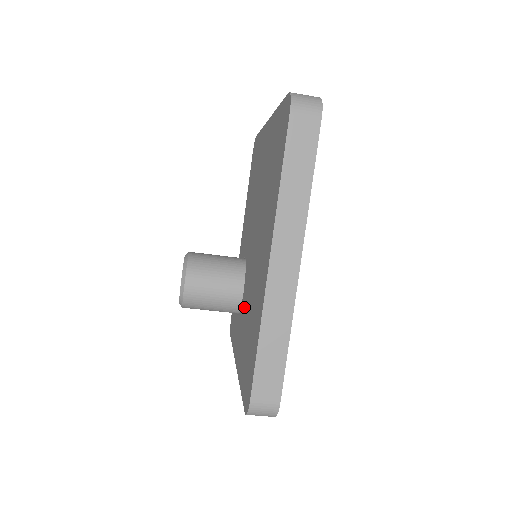
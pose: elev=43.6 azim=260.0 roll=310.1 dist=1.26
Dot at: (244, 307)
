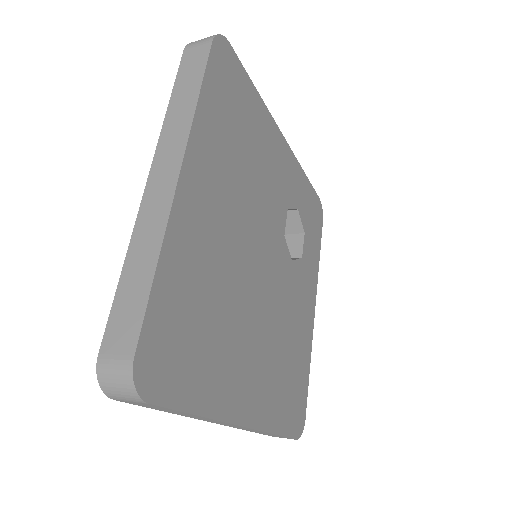
Dot at: occluded
